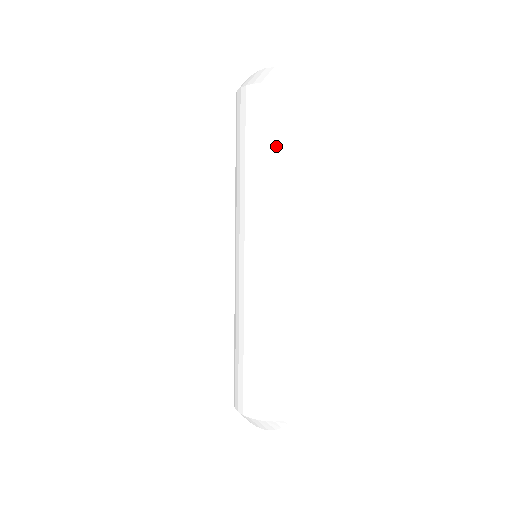
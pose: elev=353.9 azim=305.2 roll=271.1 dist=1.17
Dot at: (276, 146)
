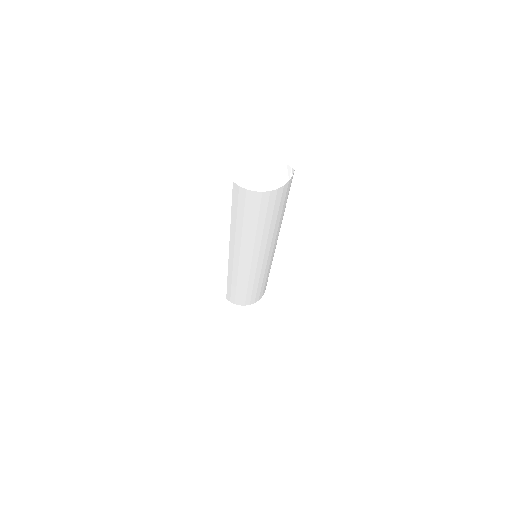
Dot at: (281, 212)
